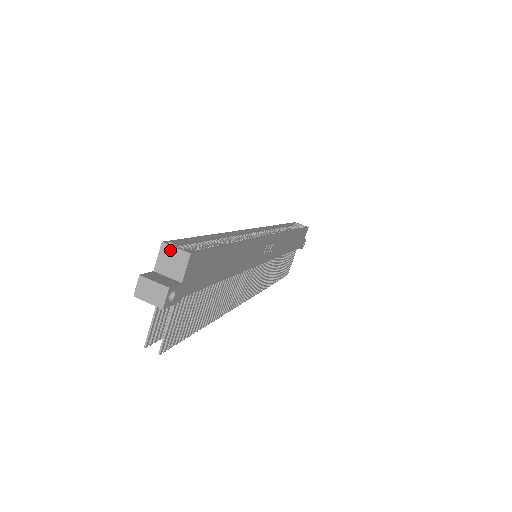
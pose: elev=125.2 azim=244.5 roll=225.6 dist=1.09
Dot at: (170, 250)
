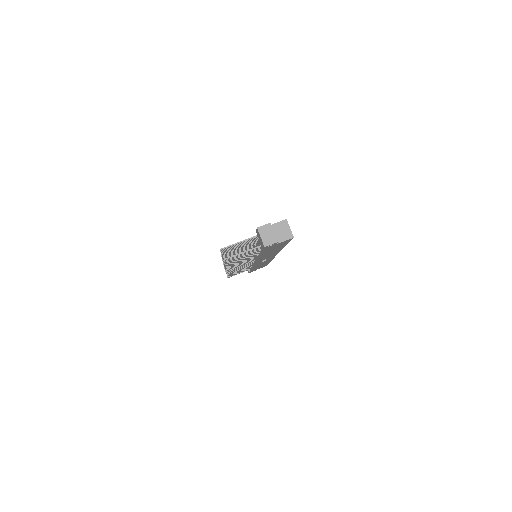
Dot at: (286, 226)
